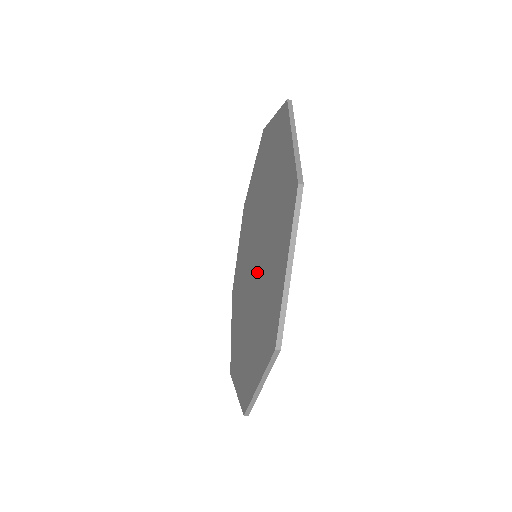
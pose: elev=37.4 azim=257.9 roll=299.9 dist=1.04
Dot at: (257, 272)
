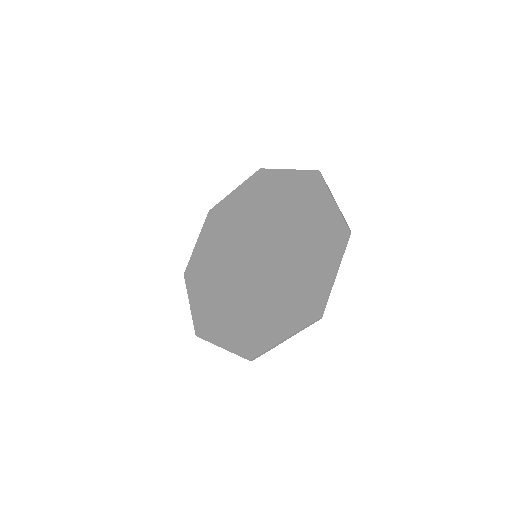
Dot at: (253, 276)
